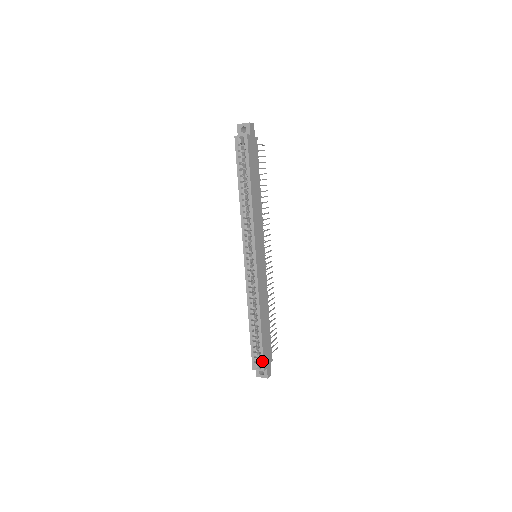
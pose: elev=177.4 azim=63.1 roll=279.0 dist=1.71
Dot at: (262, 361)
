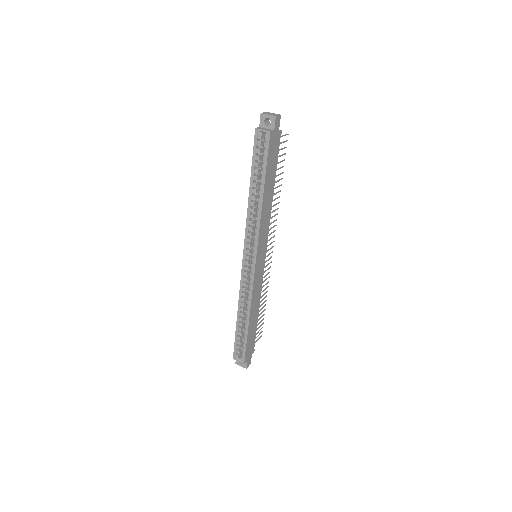
Dot at: (244, 355)
